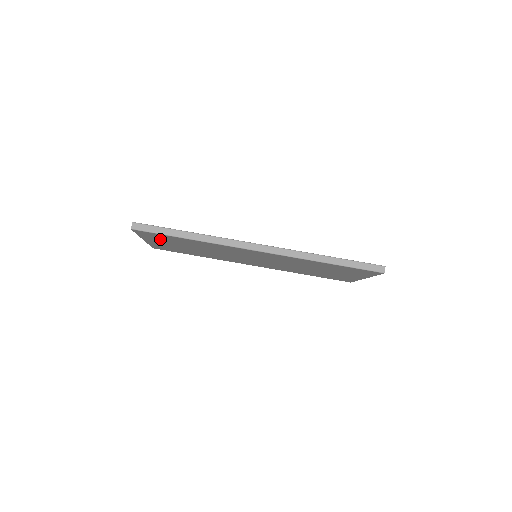
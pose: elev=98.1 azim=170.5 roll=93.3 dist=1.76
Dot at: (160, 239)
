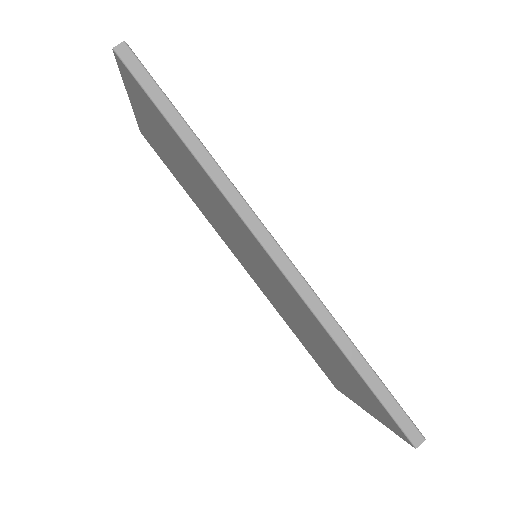
Dot at: (148, 113)
